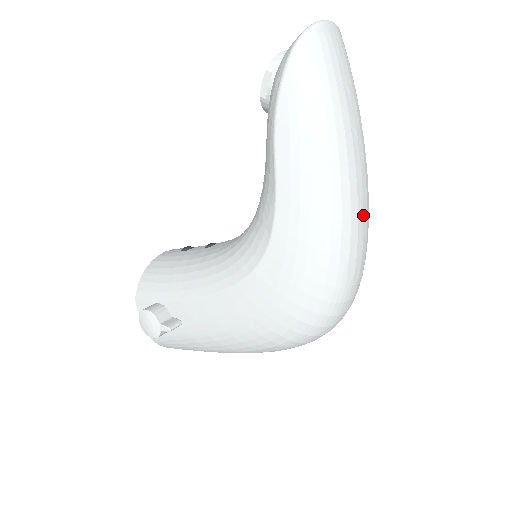
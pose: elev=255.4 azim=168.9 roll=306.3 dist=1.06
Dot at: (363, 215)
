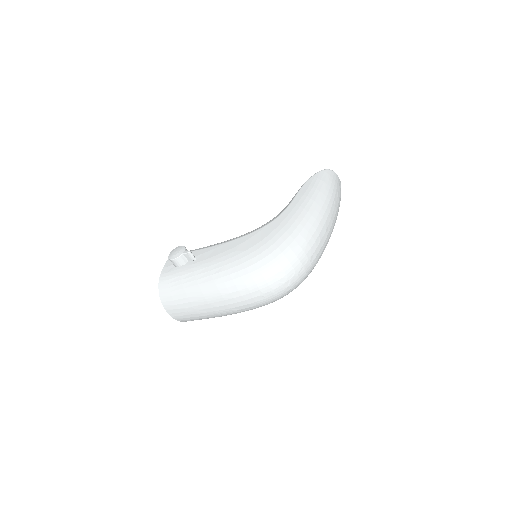
Dot at: (325, 232)
